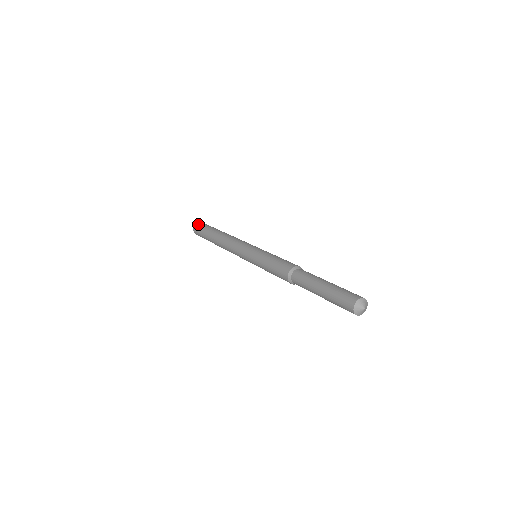
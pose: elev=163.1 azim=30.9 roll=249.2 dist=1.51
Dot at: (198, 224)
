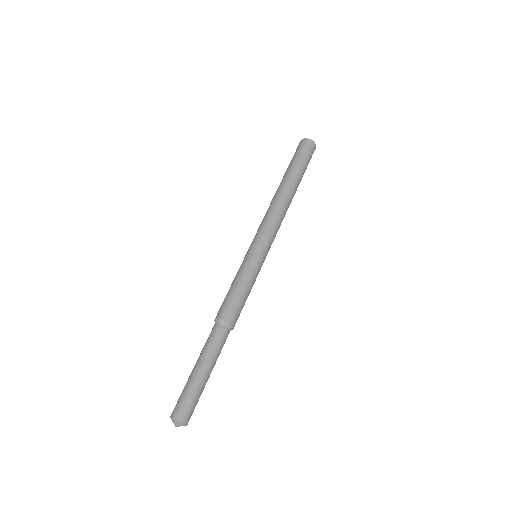
Dot at: (305, 143)
